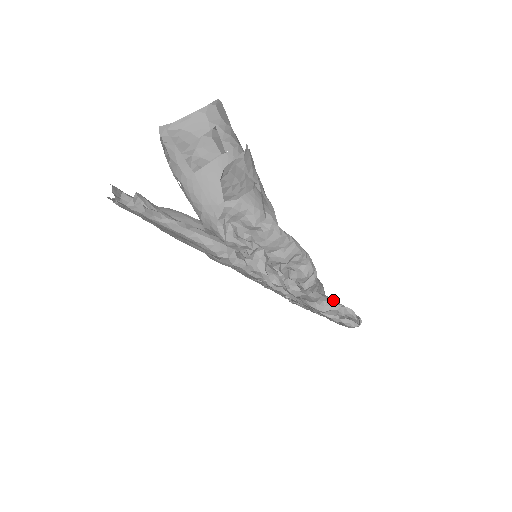
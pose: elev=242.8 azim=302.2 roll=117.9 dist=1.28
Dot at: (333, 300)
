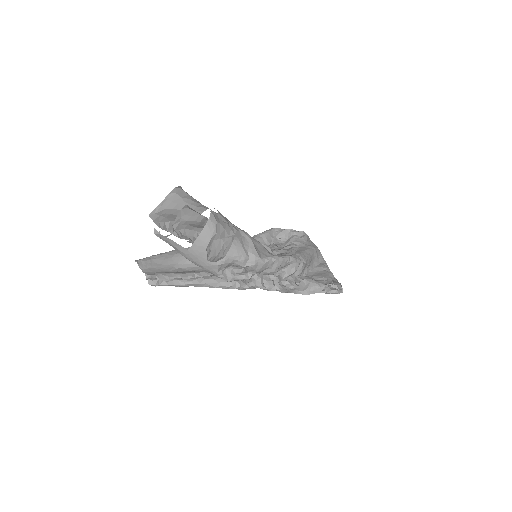
Dot at: (318, 283)
